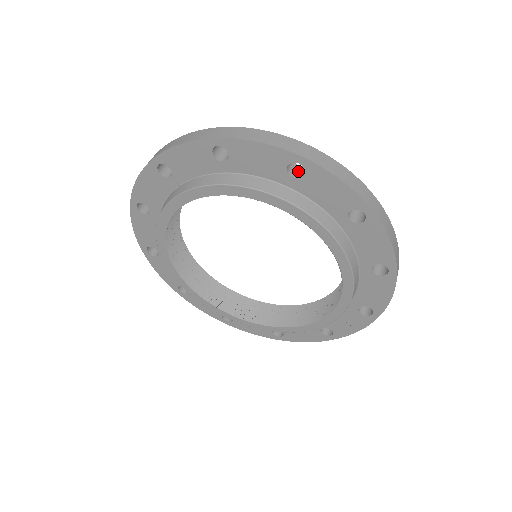
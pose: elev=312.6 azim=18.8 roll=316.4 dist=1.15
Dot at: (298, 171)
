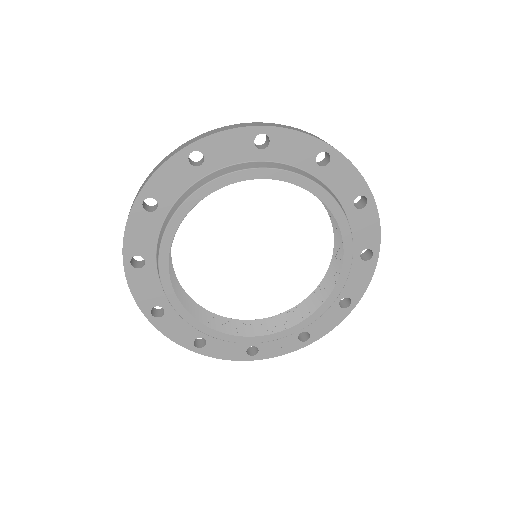
Dot at: occluded
